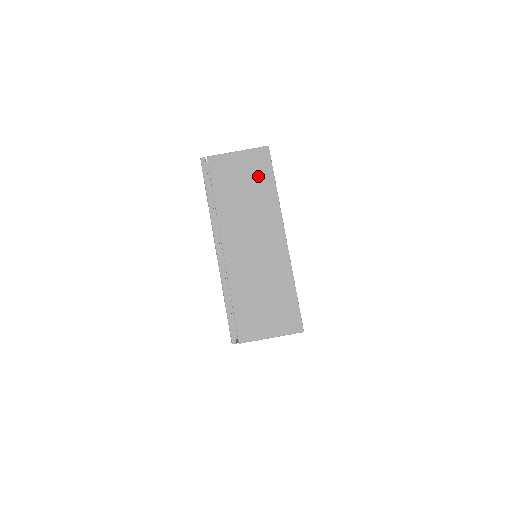
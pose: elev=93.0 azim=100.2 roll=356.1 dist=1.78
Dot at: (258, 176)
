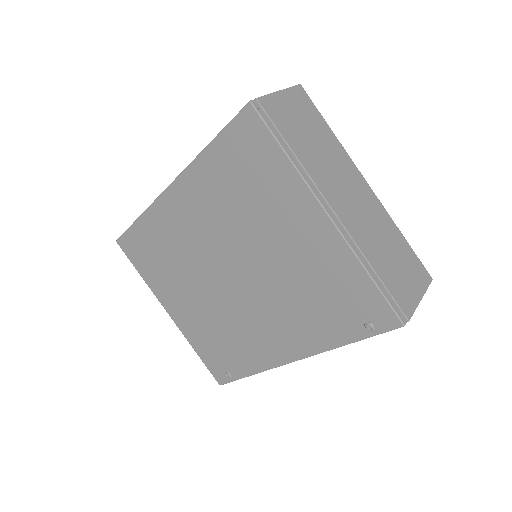
Dot at: (312, 119)
